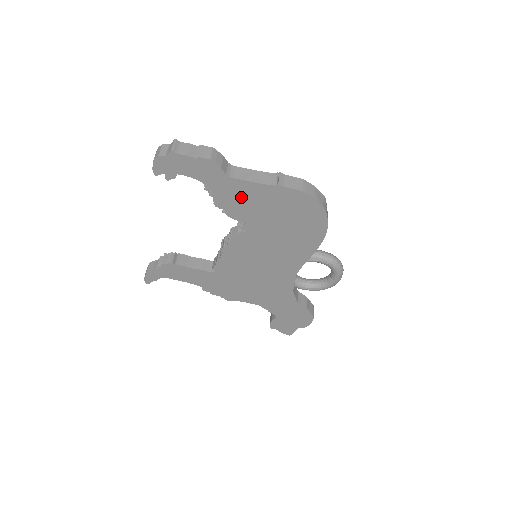
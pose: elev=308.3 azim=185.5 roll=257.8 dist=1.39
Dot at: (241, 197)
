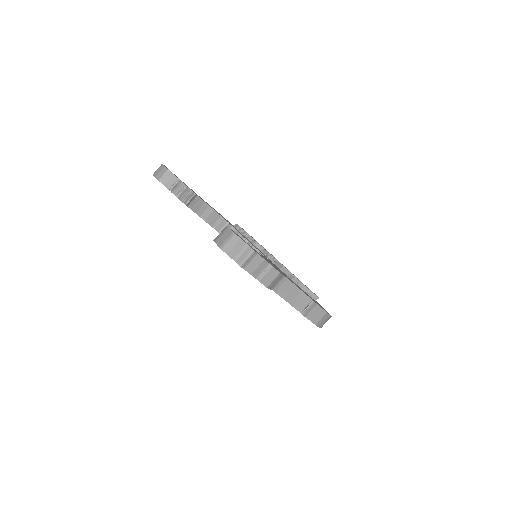
Dot at: occluded
